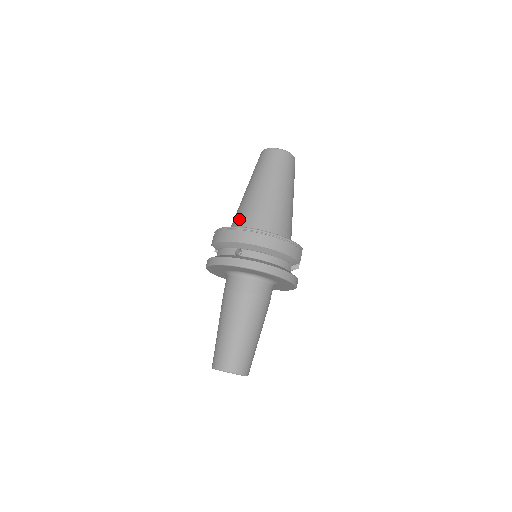
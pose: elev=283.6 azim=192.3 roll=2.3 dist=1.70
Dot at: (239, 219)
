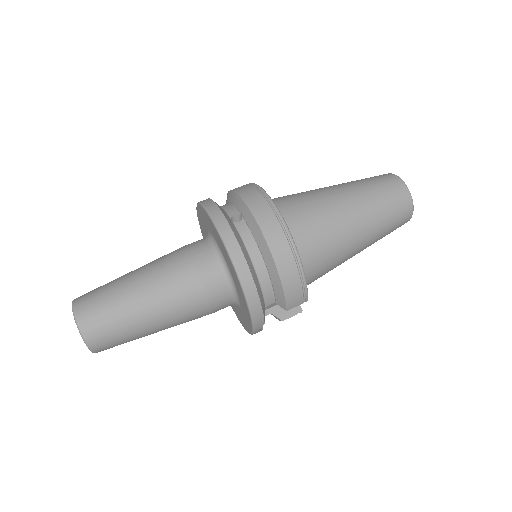
Dot at: (282, 198)
